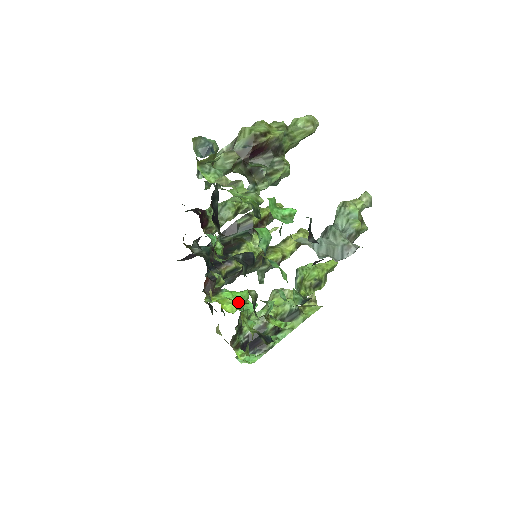
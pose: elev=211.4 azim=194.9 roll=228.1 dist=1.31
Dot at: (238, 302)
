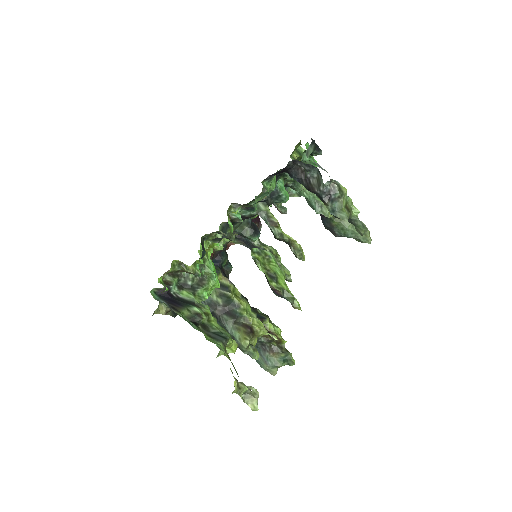
Dot at: (211, 261)
